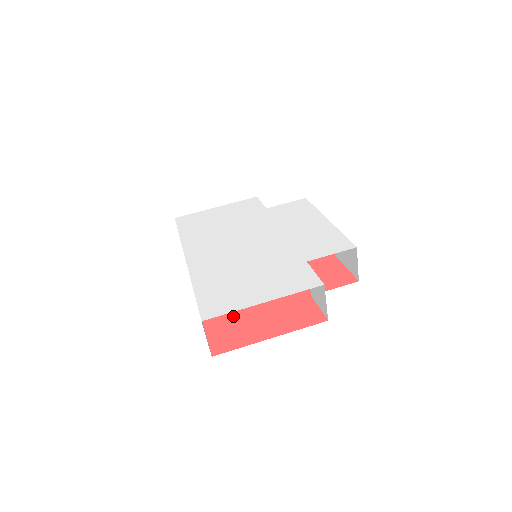
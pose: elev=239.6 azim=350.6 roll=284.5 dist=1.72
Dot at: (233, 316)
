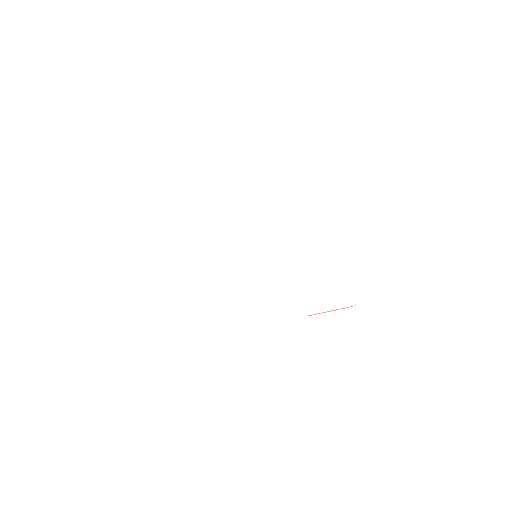
Dot at: occluded
